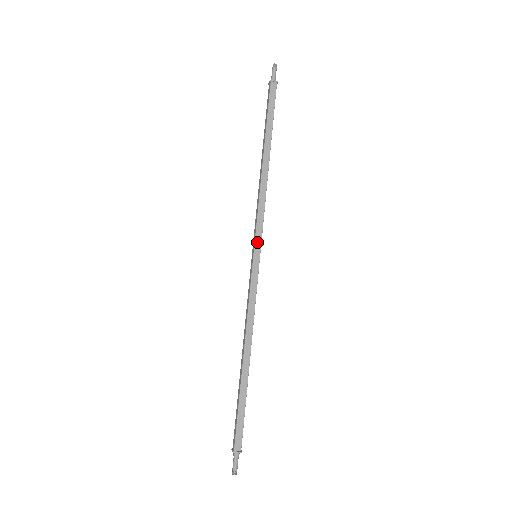
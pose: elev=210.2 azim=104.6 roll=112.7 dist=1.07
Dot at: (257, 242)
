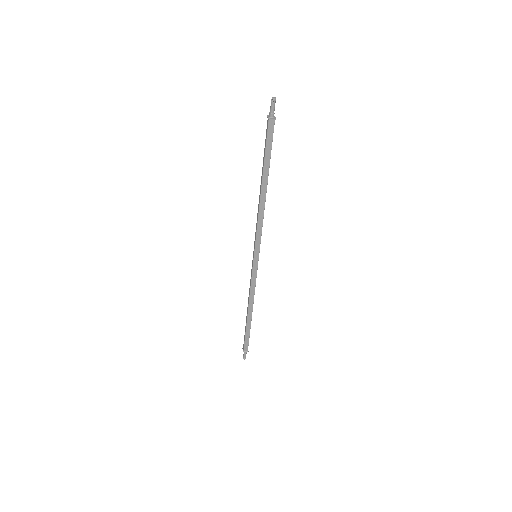
Dot at: (256, 249)
